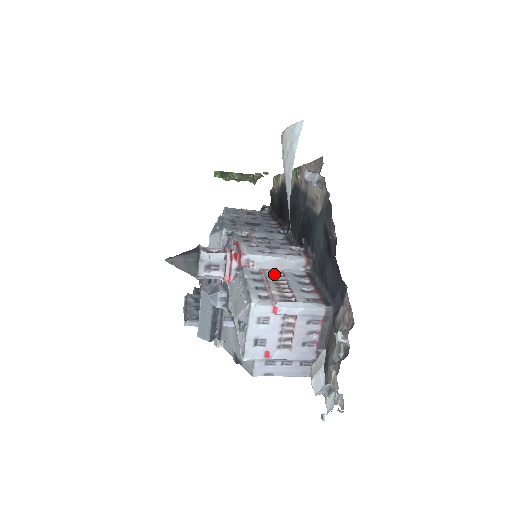
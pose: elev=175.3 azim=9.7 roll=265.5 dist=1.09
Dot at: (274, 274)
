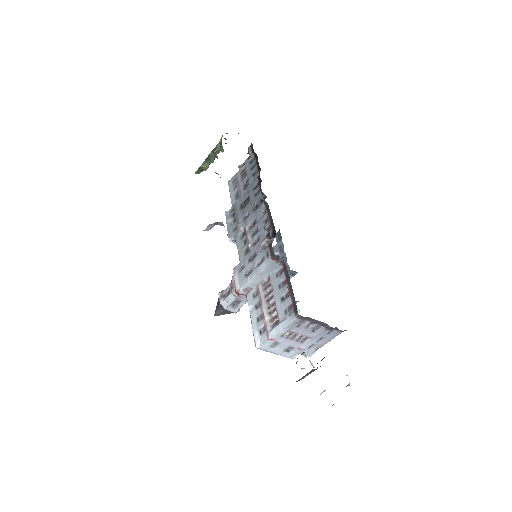
Dot at: (265, 286)
